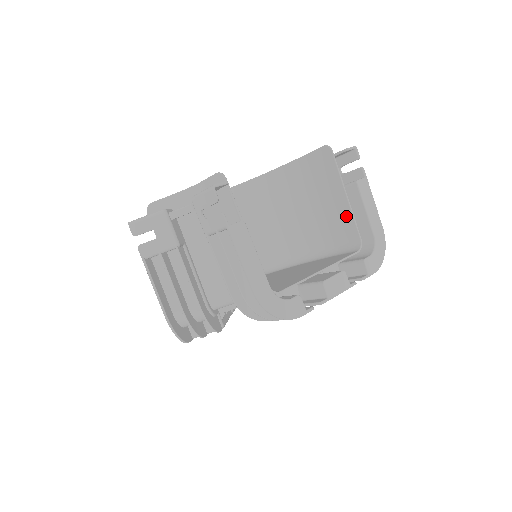
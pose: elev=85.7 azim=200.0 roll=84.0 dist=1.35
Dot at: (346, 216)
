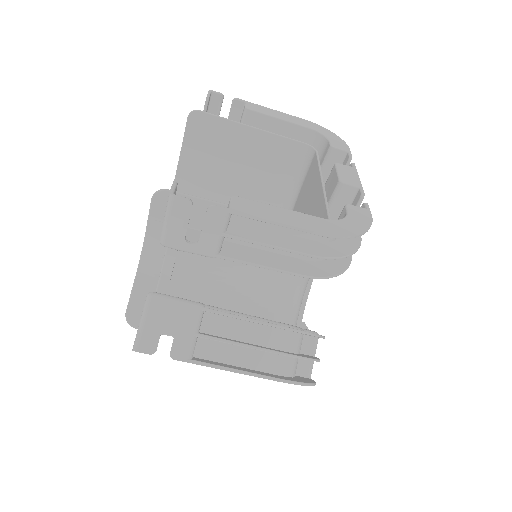
Dot at: (272, 143)
